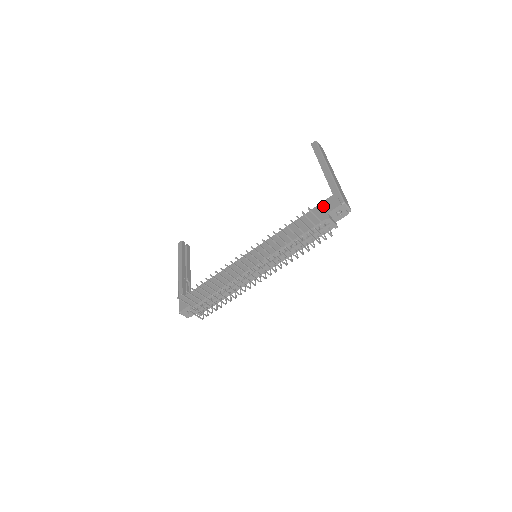
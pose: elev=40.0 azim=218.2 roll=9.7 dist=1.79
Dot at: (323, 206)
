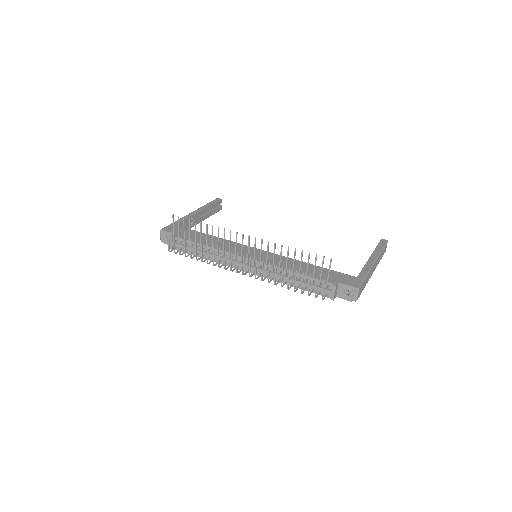
Dot at: (341, 276)
